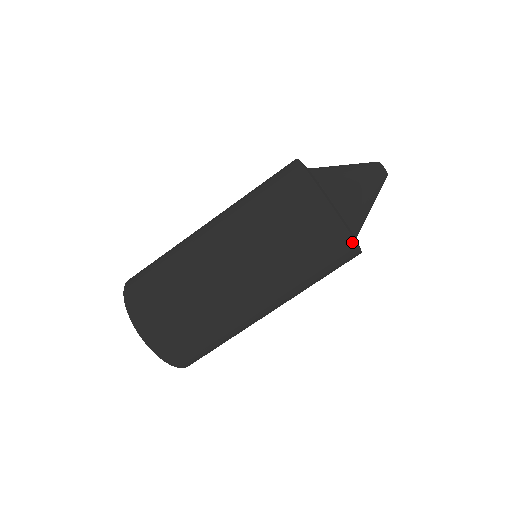
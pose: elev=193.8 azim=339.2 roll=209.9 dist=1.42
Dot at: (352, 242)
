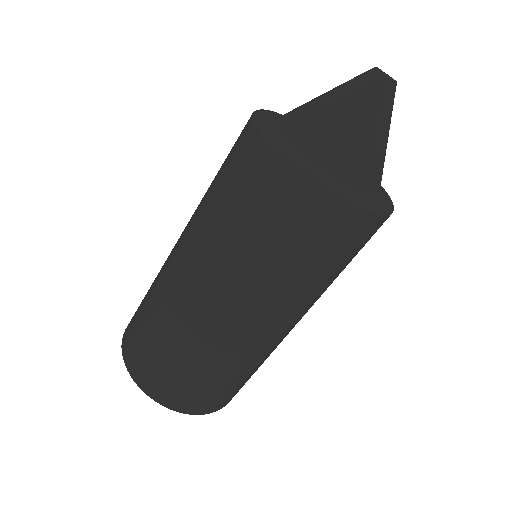
Dot at: occluded
